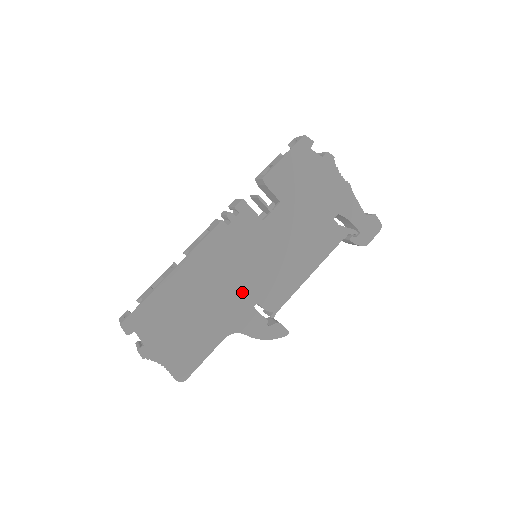
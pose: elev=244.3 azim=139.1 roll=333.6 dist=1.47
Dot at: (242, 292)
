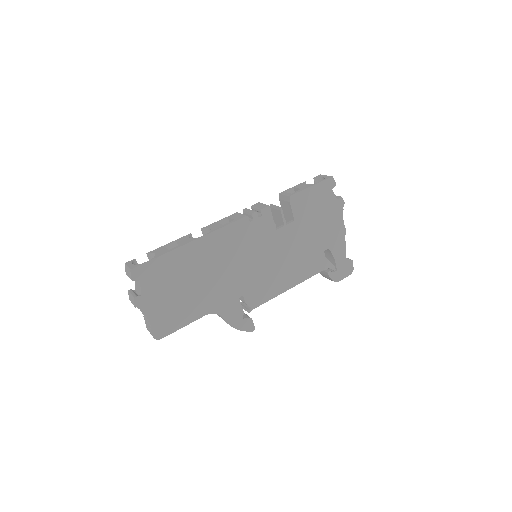
Dot at: (236, 281)
